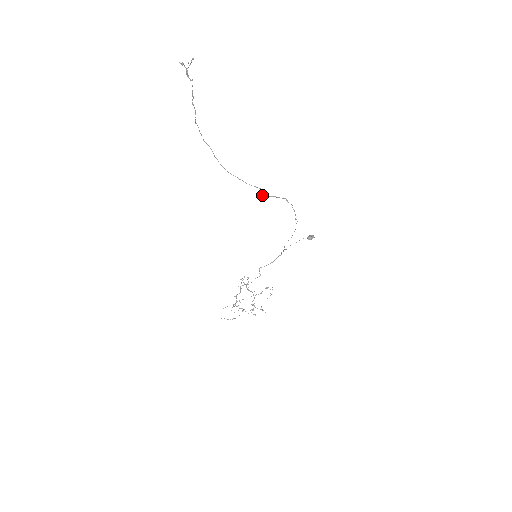
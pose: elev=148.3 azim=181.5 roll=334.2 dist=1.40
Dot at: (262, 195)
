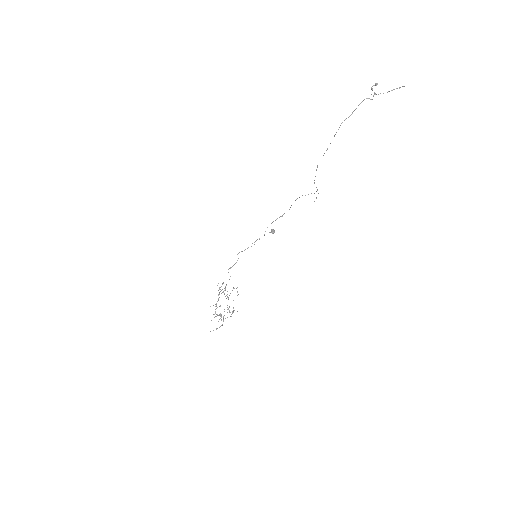
Dot at: occluded
